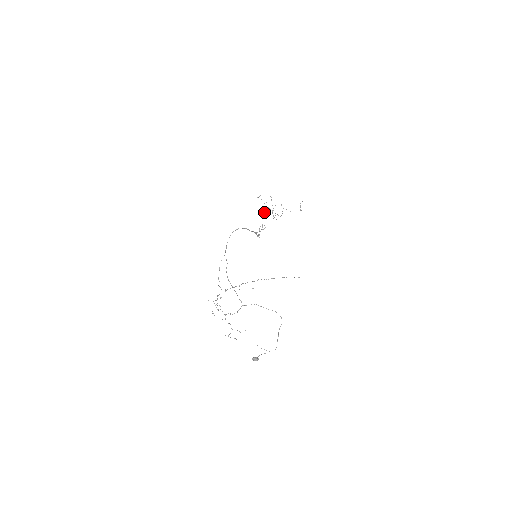
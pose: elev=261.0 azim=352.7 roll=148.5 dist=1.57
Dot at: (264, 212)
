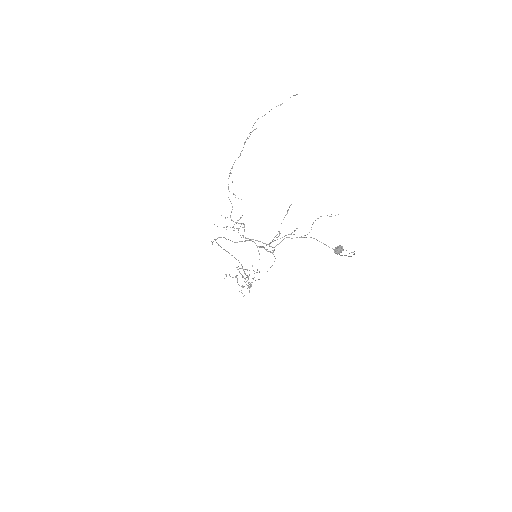
Dot at: occluded
